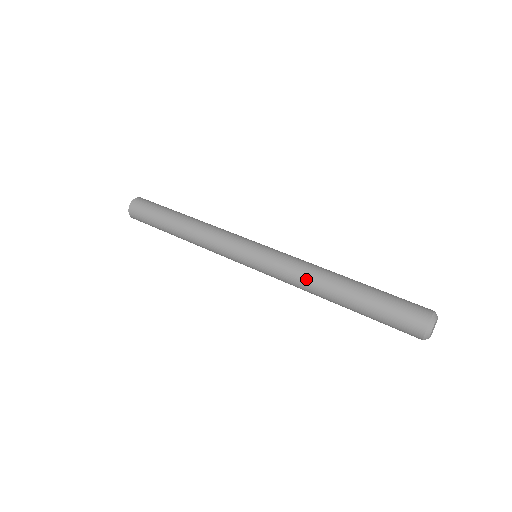
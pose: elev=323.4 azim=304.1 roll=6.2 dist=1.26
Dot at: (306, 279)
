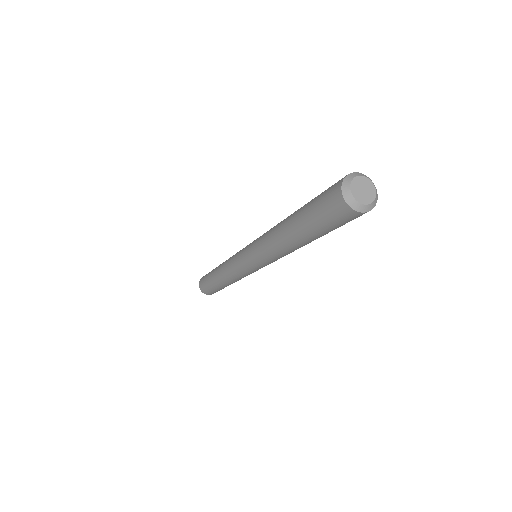
Dot at: occluded
